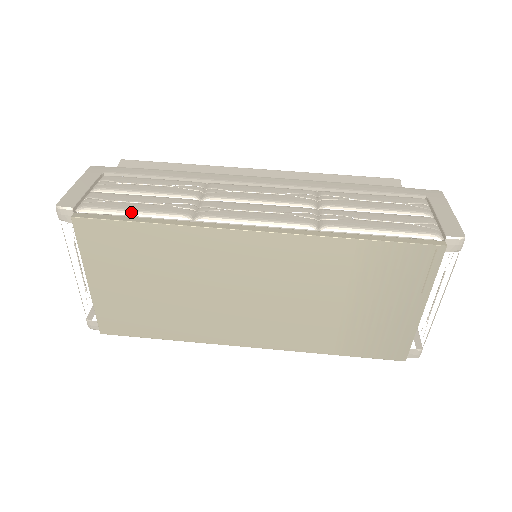
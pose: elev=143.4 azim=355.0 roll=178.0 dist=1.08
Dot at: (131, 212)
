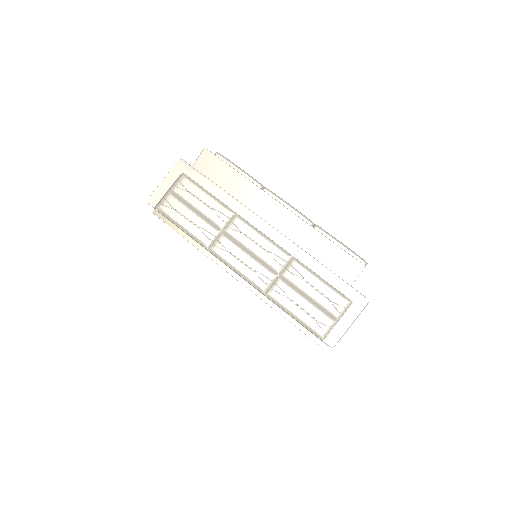
Dot at: (180, 226)
